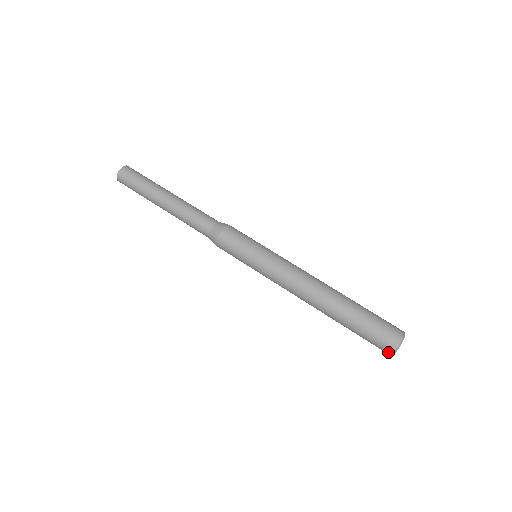
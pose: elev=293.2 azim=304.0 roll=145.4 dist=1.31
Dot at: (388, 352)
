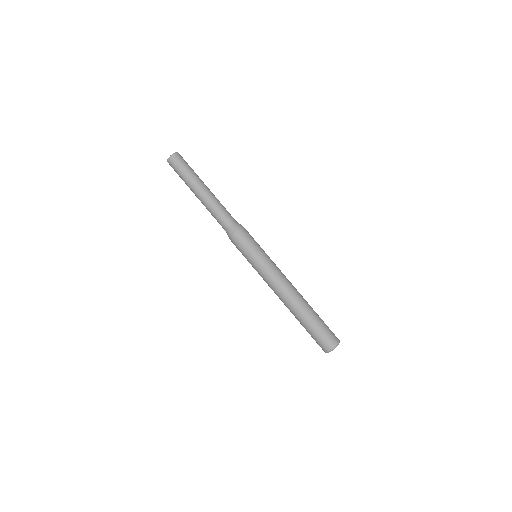
Dot at: (328, 349)
